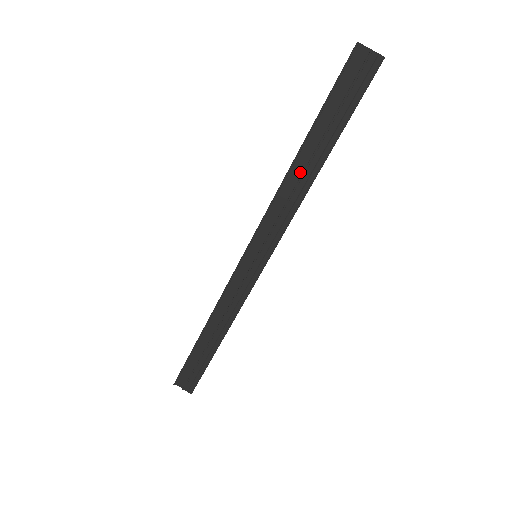
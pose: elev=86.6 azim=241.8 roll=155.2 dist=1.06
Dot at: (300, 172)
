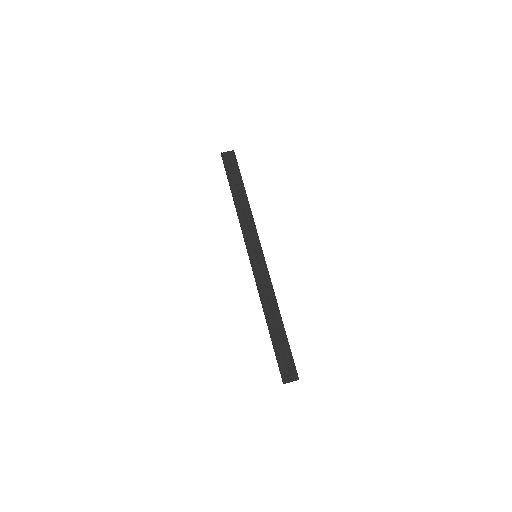
Dot at: (241, 206)
